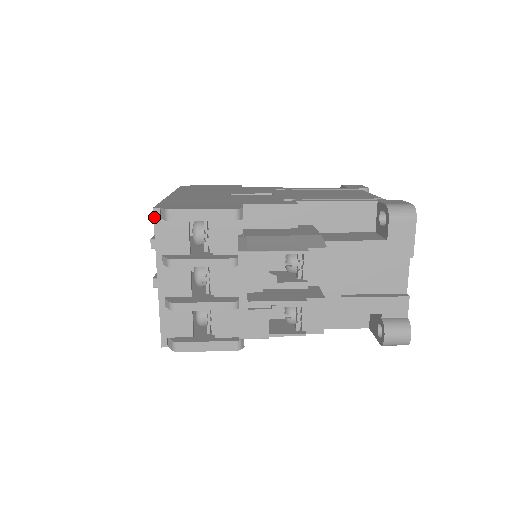
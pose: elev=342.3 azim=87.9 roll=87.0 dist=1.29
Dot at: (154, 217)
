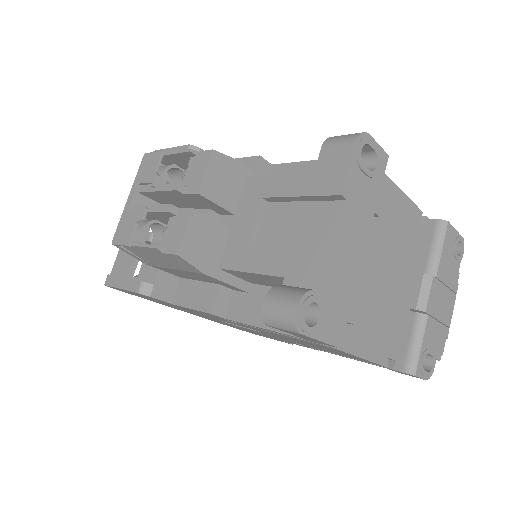
Dot at: occluded
